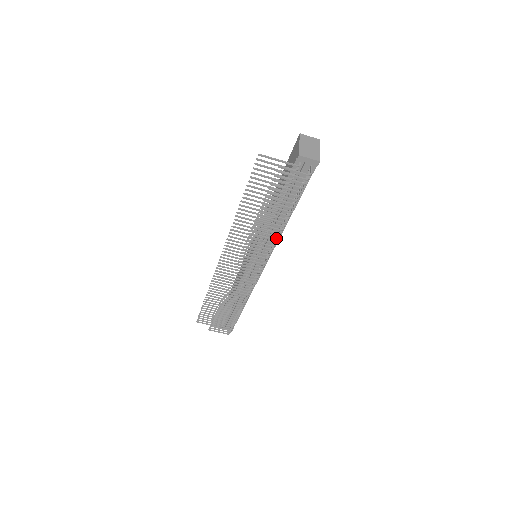
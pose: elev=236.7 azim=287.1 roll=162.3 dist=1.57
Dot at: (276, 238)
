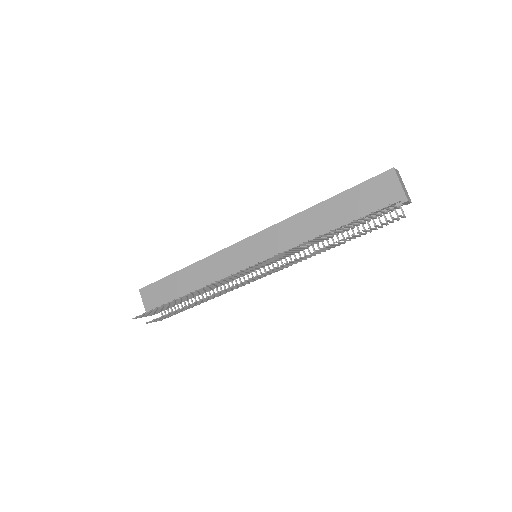
Dot at: (309, 250)
